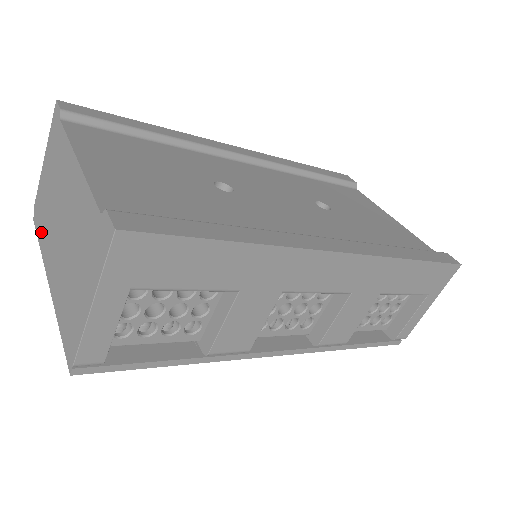
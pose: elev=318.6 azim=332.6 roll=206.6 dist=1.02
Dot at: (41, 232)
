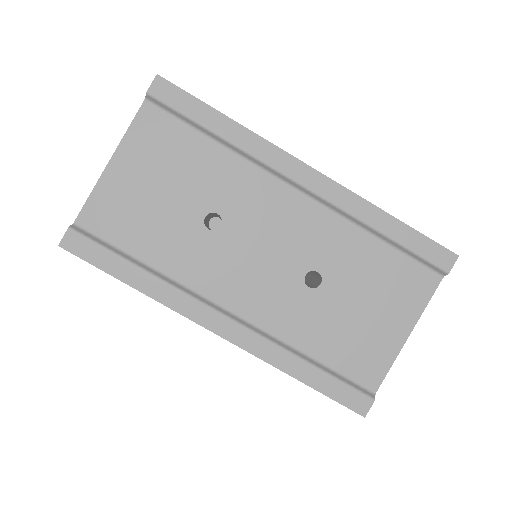
Dot at: occluded
